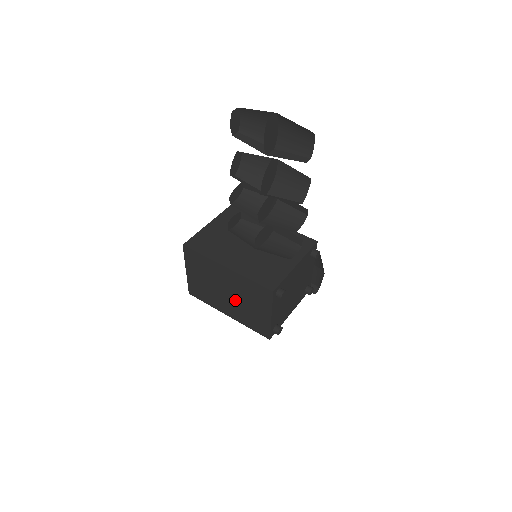
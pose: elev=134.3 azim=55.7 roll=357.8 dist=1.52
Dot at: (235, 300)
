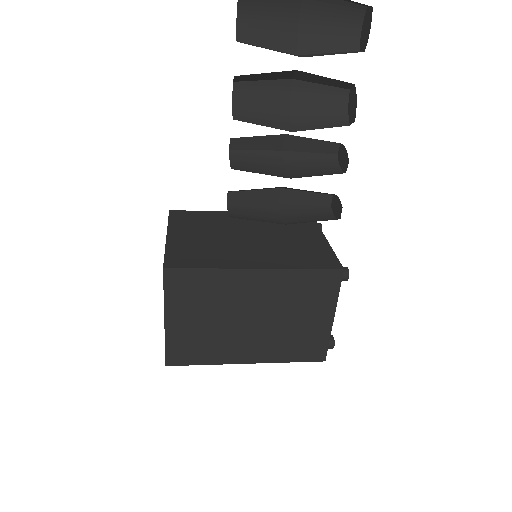
Dot at: (267, 324)
